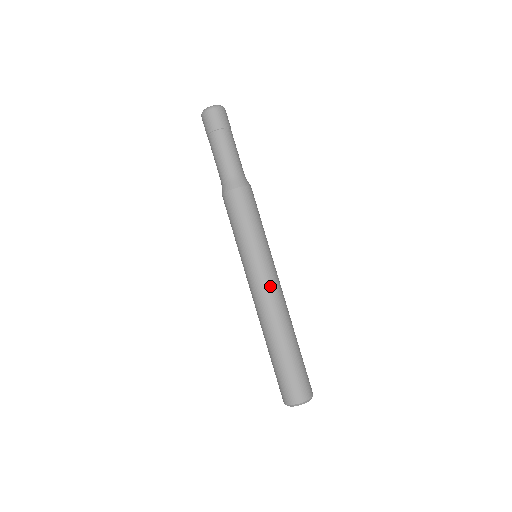
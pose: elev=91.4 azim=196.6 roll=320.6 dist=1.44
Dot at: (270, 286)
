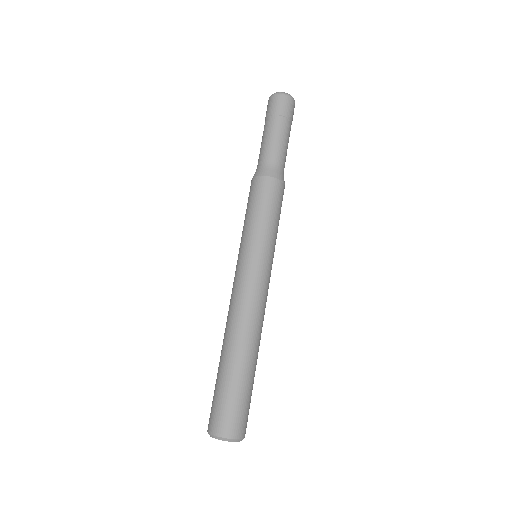
Dot at: (251, 290)
